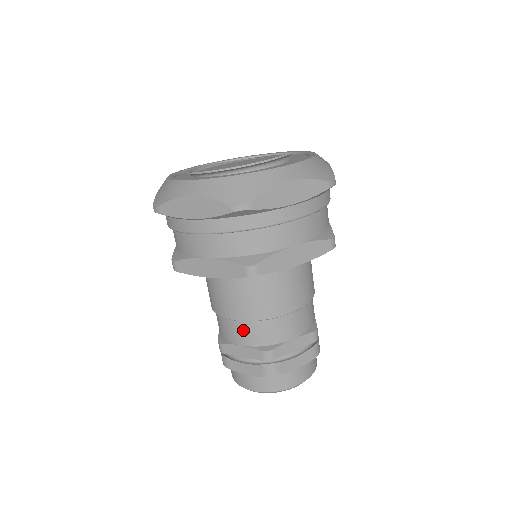
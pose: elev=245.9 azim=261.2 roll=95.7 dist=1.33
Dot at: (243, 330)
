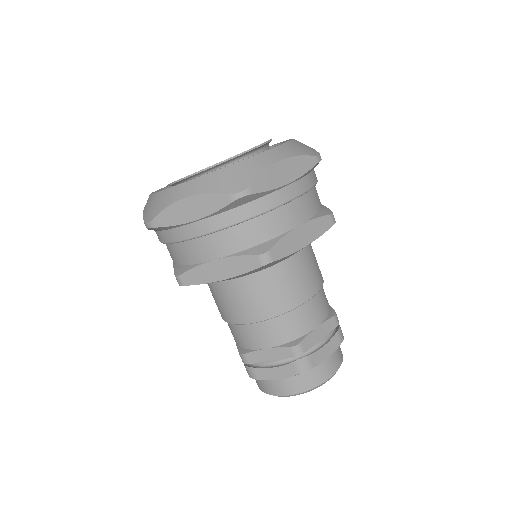
Dot at: (265, 331)
